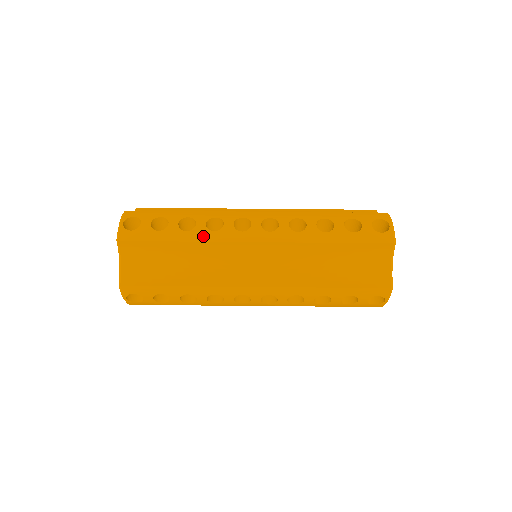
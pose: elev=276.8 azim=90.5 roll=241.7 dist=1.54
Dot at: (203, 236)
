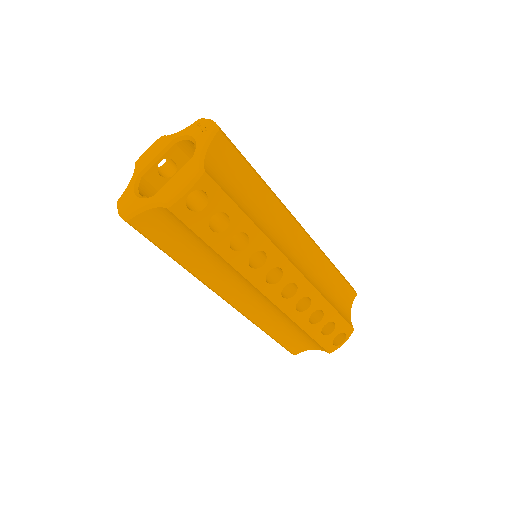
Dot at: (238, 264)
